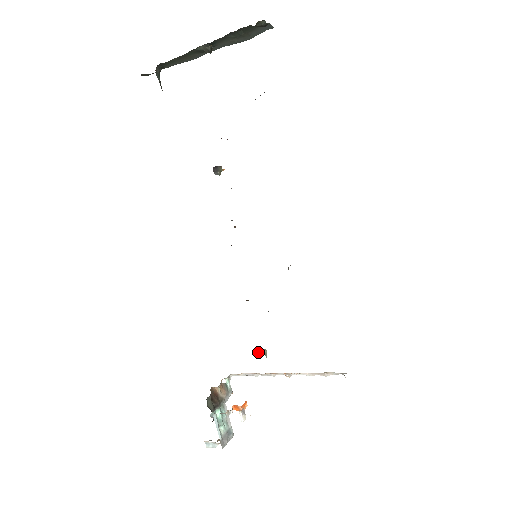
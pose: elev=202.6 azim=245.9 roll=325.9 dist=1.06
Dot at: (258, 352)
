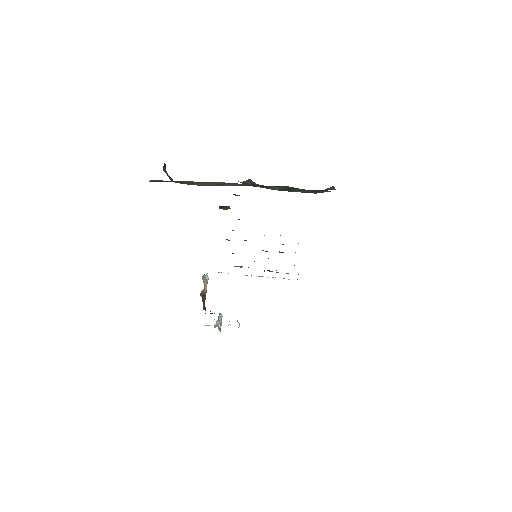
Dot at: occluded
